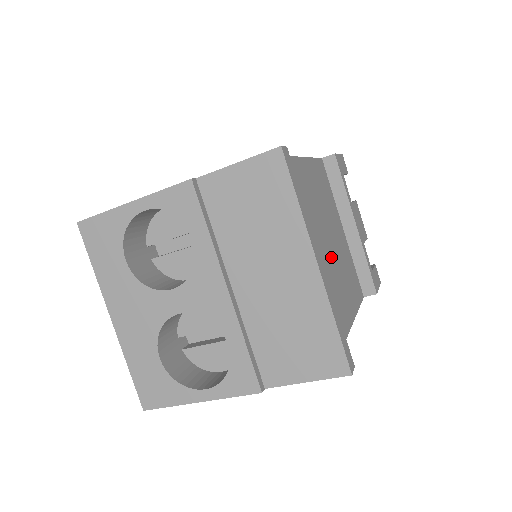
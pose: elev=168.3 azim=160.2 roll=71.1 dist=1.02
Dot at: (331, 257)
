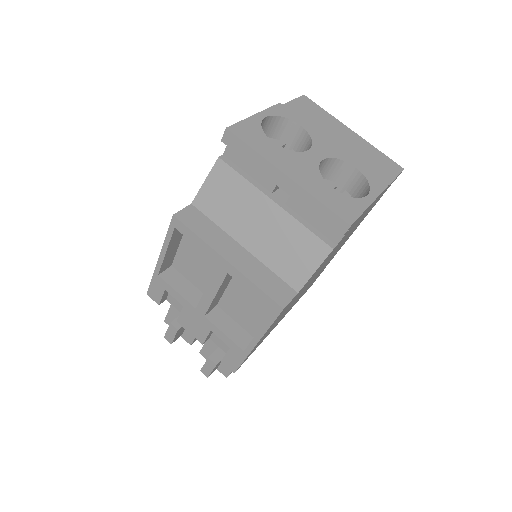
Dot at: occluded
